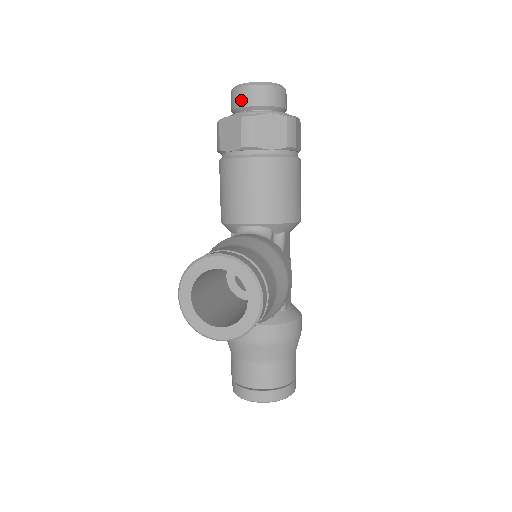
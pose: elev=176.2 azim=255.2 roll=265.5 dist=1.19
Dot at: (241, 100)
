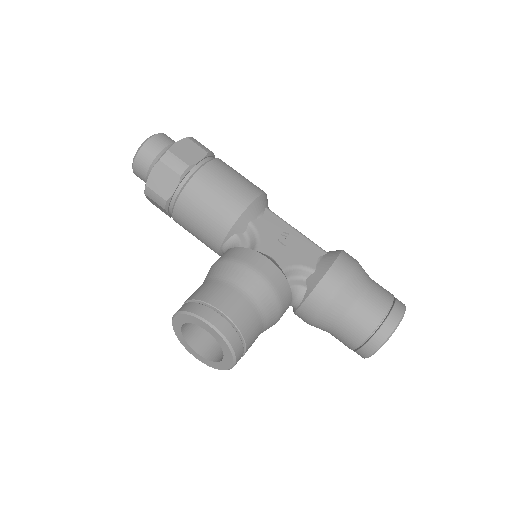
Dot at: (142, 179)
